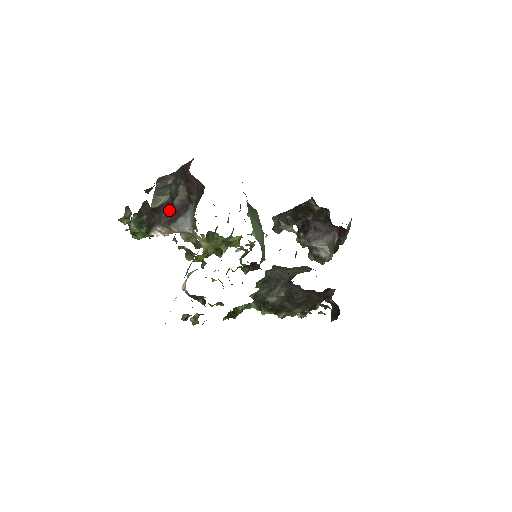
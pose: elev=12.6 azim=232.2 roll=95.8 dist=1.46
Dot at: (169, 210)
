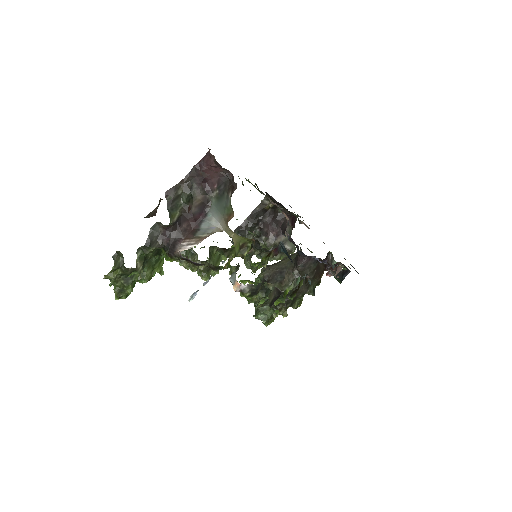
Dot at: (186, 222)
